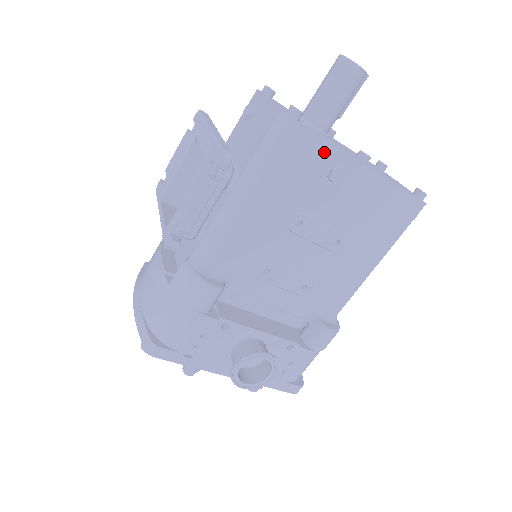
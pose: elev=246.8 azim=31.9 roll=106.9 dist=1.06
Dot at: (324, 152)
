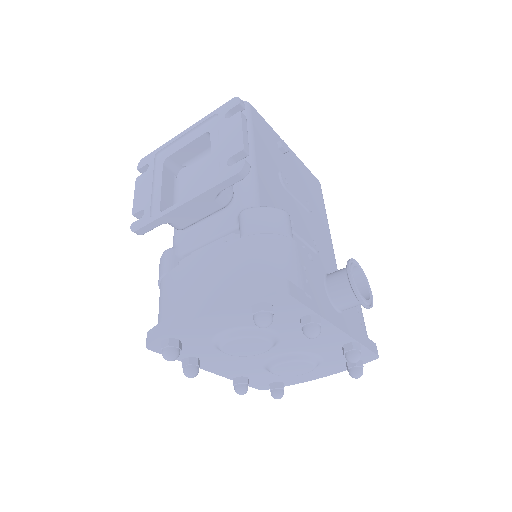
Dot at: (269, 130)
